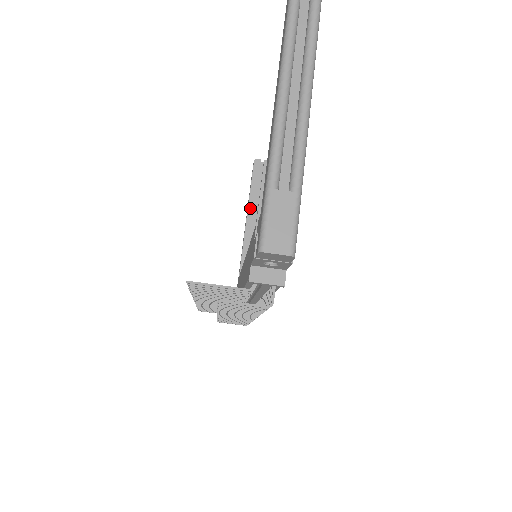
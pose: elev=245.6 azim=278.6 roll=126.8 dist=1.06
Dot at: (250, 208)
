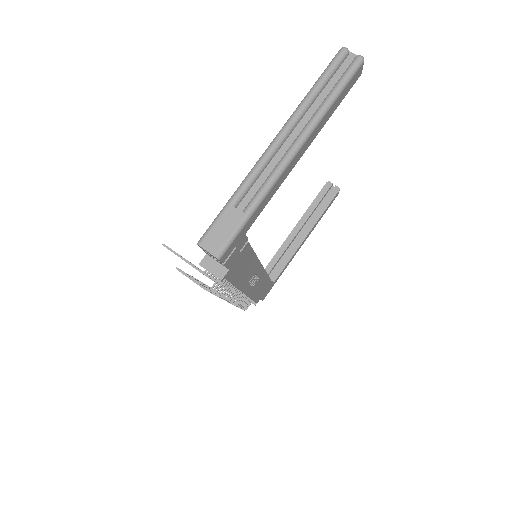
Dot at: (302, 220)
